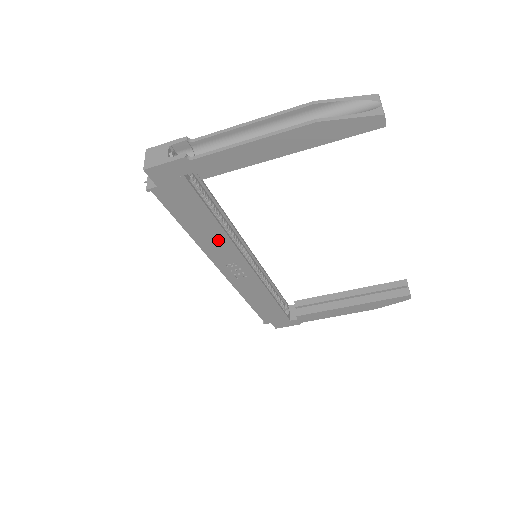
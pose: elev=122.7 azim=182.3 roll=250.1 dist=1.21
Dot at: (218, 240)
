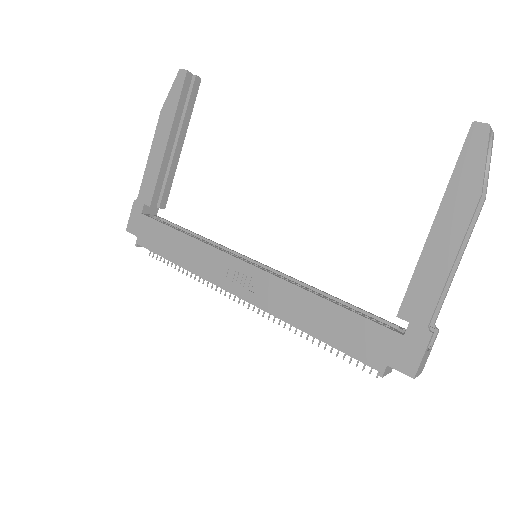
Dot at: (198, 253)
